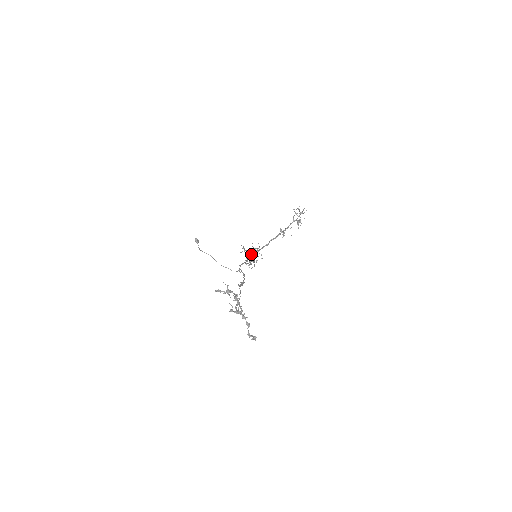
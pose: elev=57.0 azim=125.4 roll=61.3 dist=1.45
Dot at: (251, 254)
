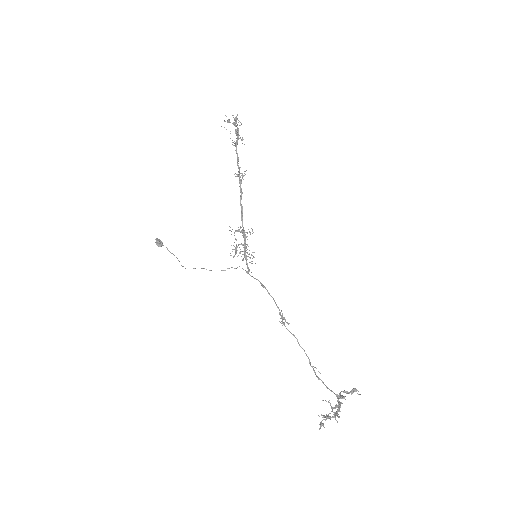
Dot at: (244, 249)
